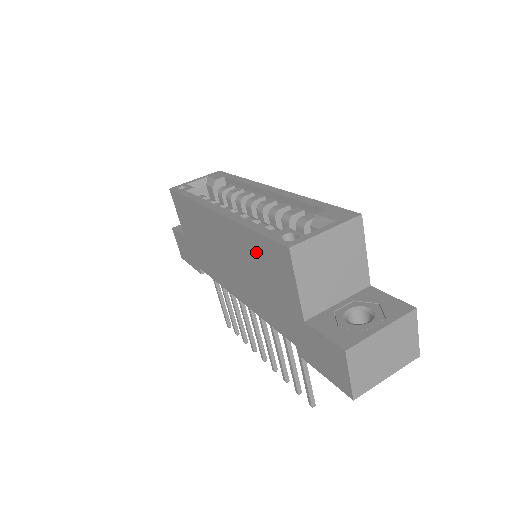
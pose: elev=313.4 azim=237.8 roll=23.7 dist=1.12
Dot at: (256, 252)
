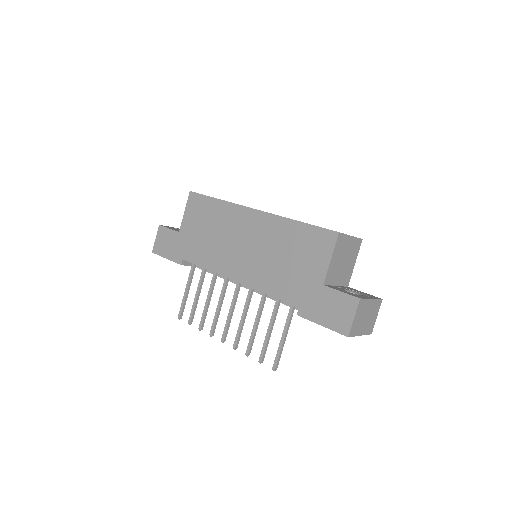
Dot at: (294, 238)
